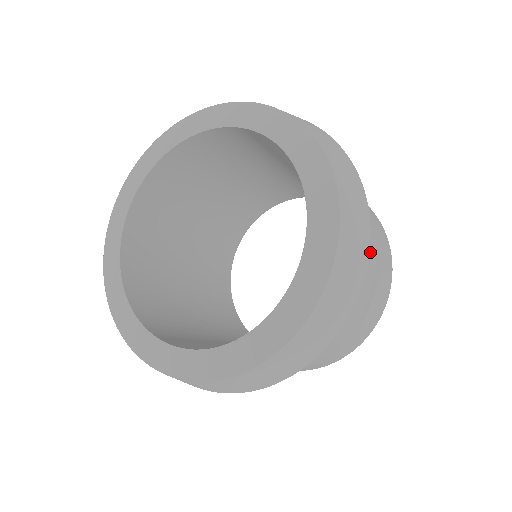
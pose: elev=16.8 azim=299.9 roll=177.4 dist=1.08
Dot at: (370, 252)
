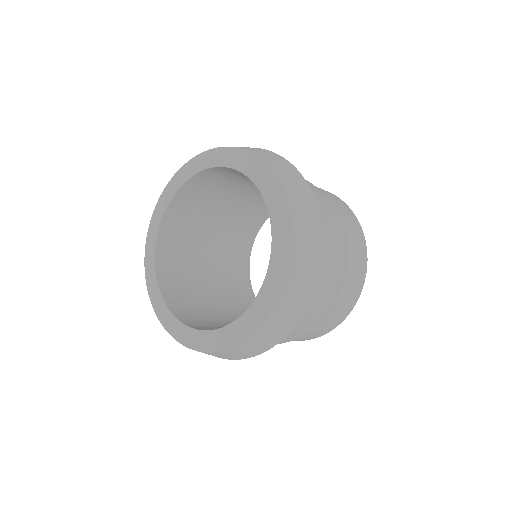
Dot at: (334, 250)
